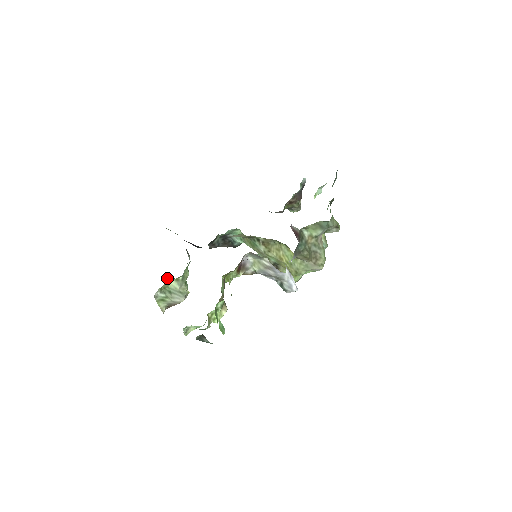
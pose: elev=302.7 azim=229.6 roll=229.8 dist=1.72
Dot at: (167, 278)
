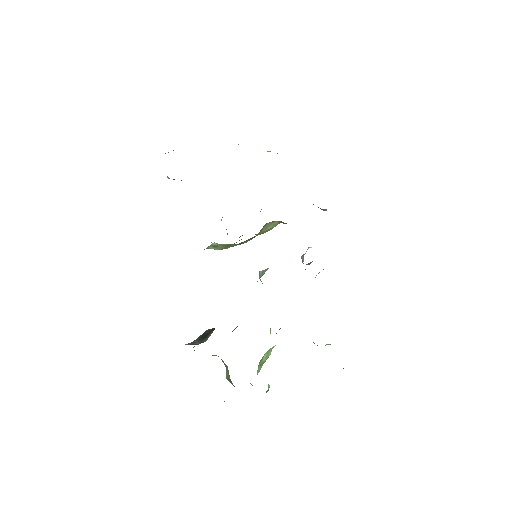
Dot at: occluded
